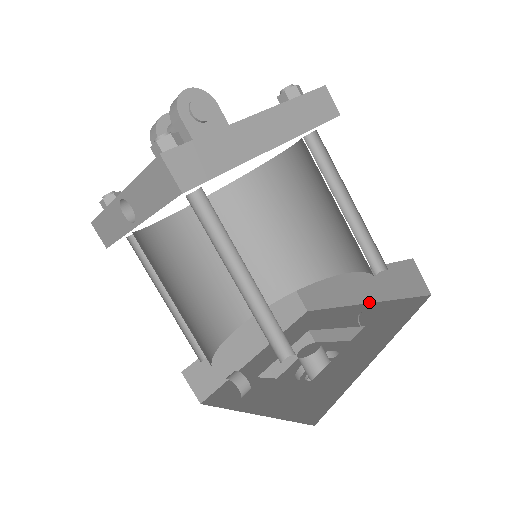
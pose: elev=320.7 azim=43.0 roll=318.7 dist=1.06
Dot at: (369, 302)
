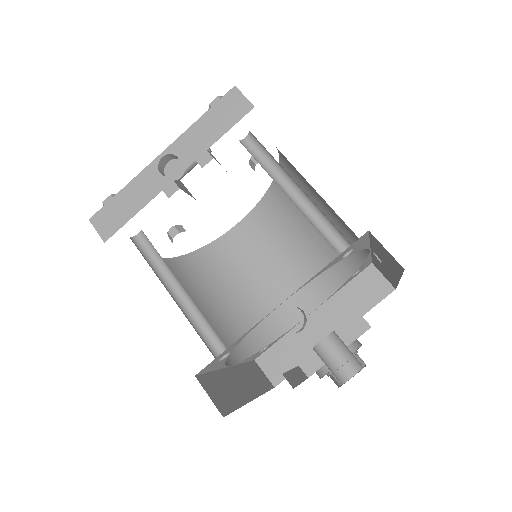
Dot at: occluded
